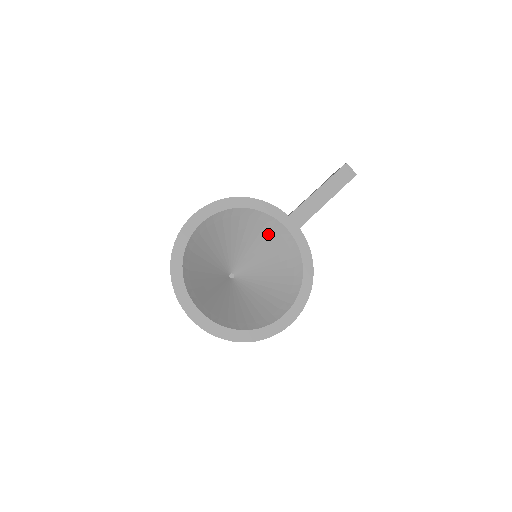
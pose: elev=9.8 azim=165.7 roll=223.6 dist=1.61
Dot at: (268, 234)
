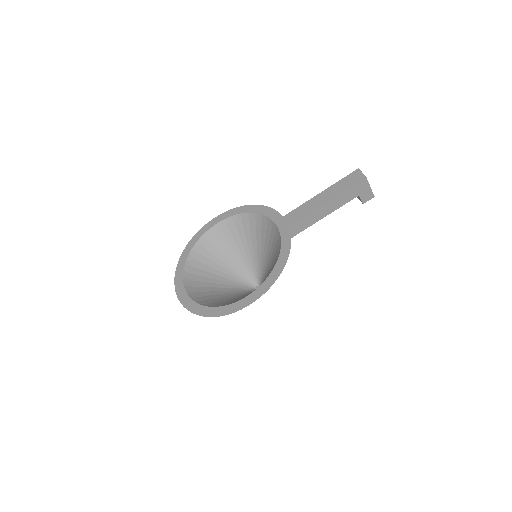
Dot at: (270, 237)
